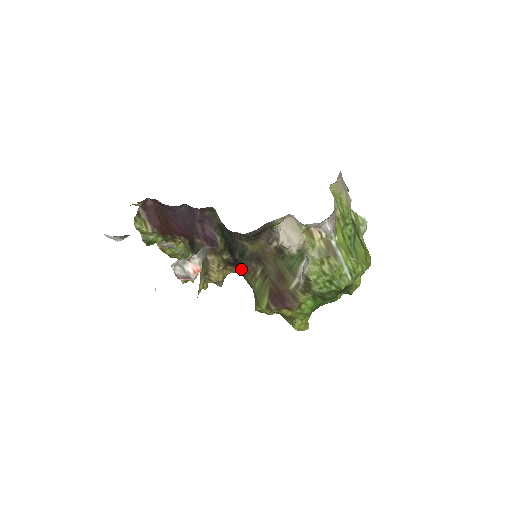
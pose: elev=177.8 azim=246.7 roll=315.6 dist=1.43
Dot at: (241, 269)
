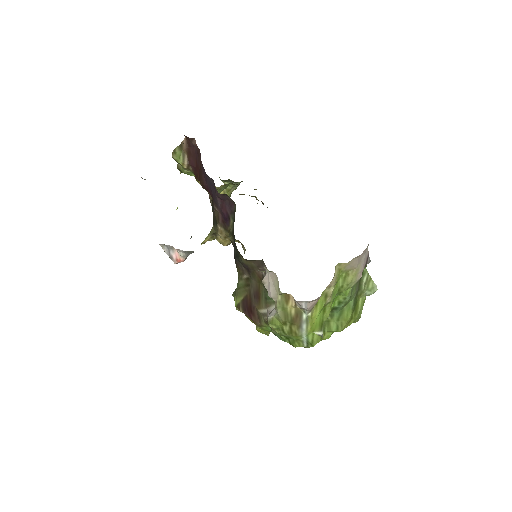
Dot at: (235, 261)
